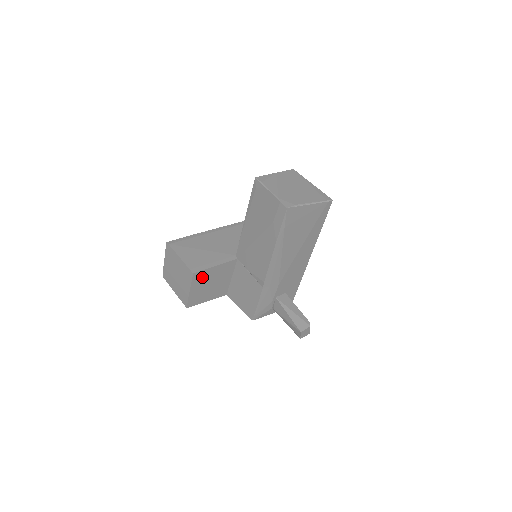
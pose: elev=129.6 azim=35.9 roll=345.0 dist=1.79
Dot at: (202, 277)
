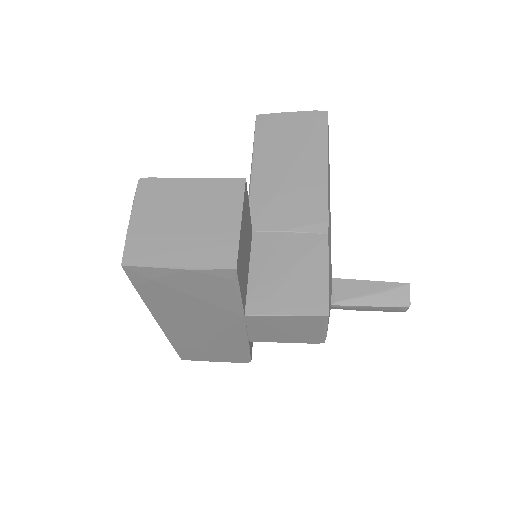
Dot at: (245, 208)
